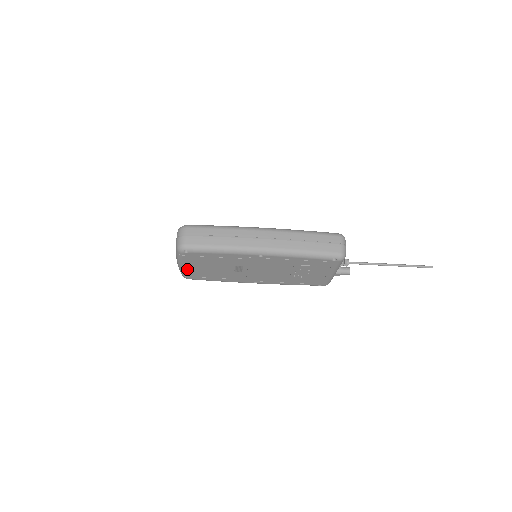
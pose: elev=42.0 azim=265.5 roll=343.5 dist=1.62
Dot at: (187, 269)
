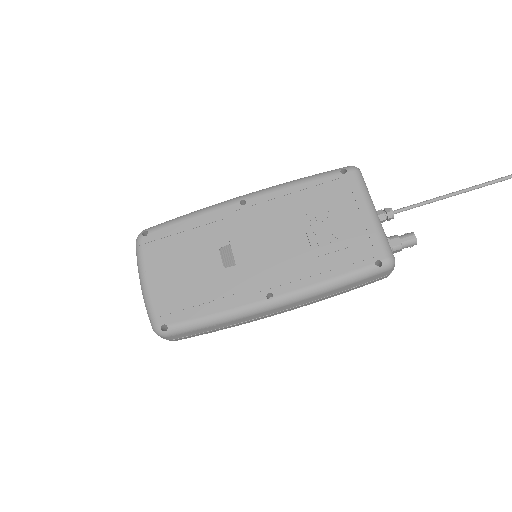
Dot at: (154, 289)
